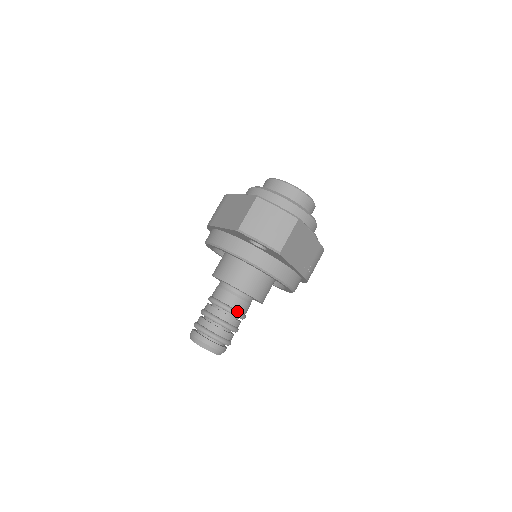
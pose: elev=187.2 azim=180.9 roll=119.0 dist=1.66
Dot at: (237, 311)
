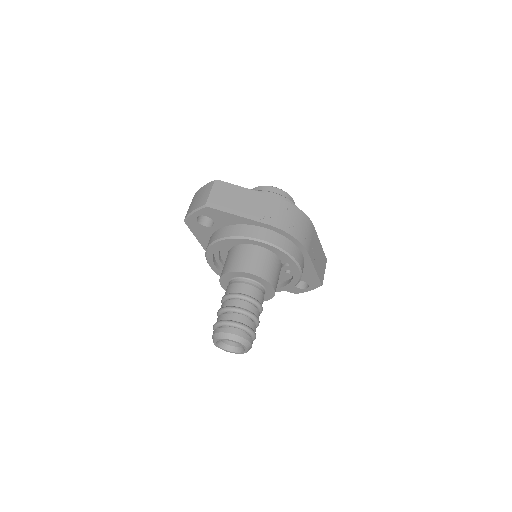
Dot at: (236, 293)
